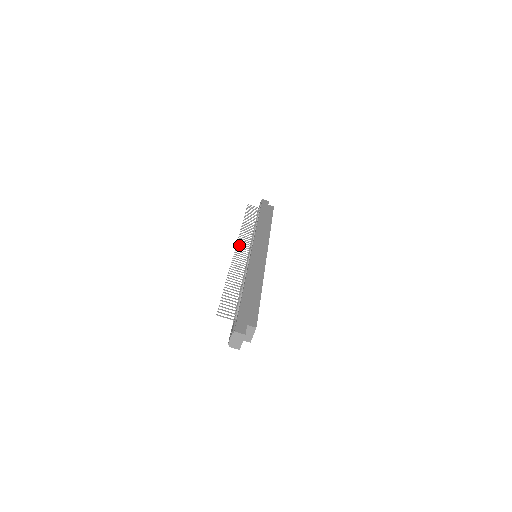
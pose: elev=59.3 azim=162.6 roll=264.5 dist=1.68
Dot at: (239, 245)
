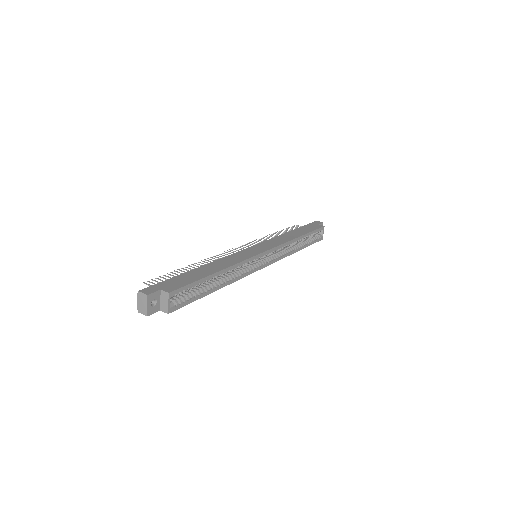
Dot at: (242, 246)
